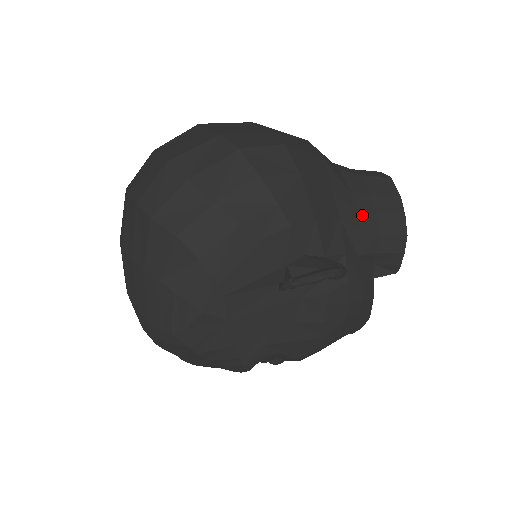
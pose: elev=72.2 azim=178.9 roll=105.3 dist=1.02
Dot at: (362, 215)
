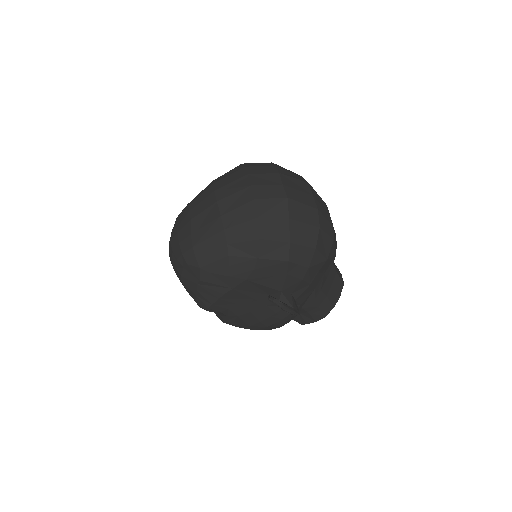
Dot at: (322, 293)
